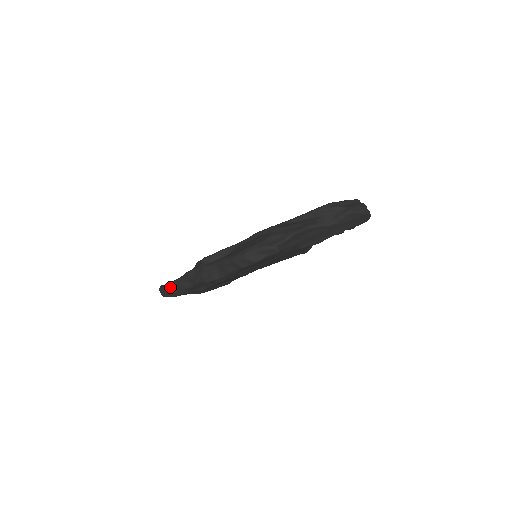
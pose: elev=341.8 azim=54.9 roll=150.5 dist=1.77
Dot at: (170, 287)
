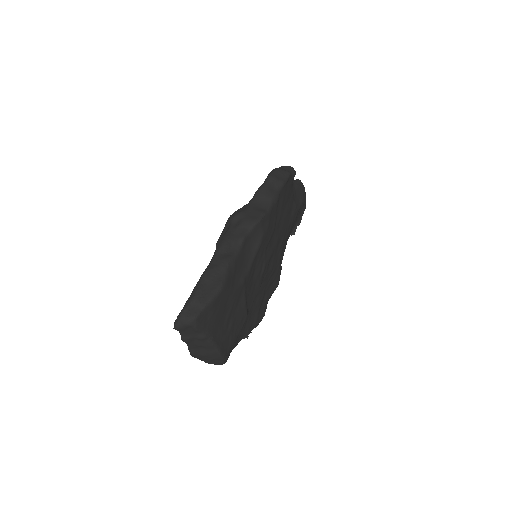
Dot at: (205, 280)
